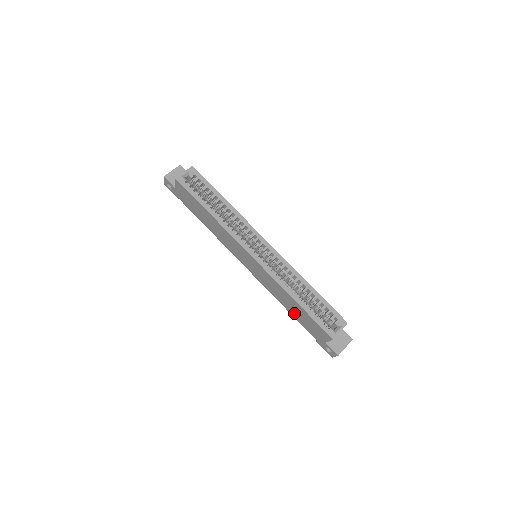
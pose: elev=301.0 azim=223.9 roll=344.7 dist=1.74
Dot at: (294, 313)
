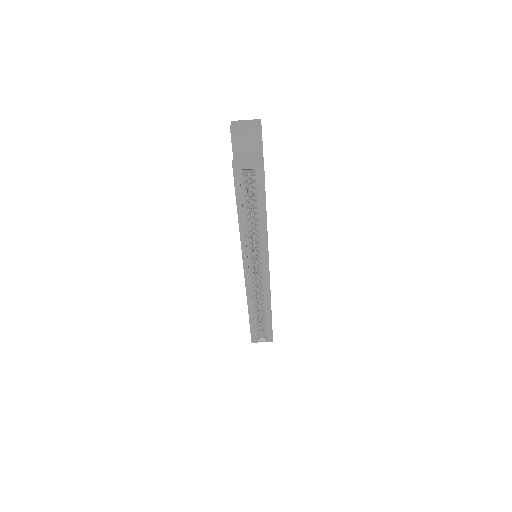
Dot at: occluded
